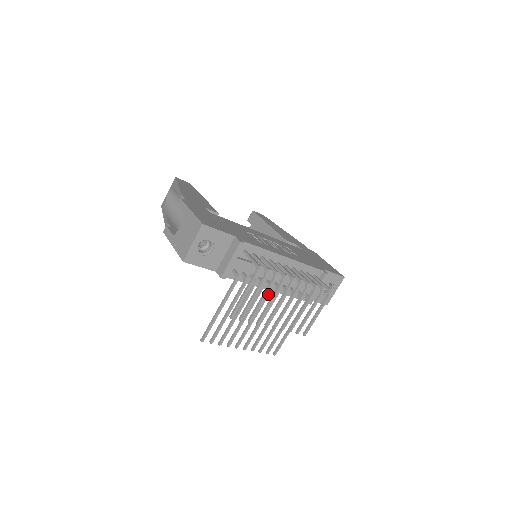
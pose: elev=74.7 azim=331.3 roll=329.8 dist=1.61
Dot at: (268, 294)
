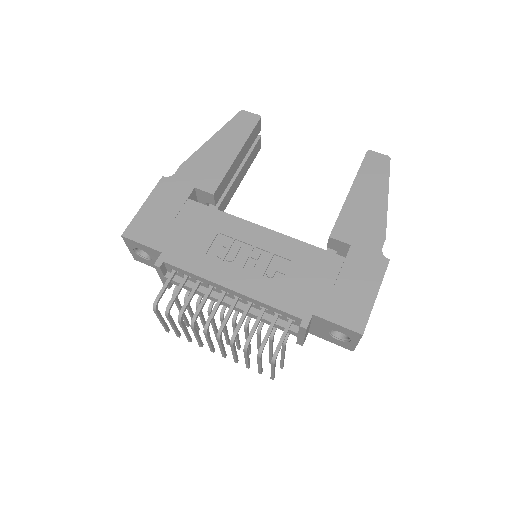
Dot at: (221, 319)
